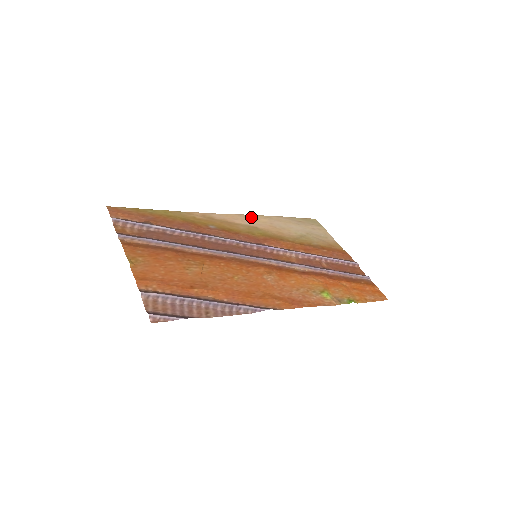
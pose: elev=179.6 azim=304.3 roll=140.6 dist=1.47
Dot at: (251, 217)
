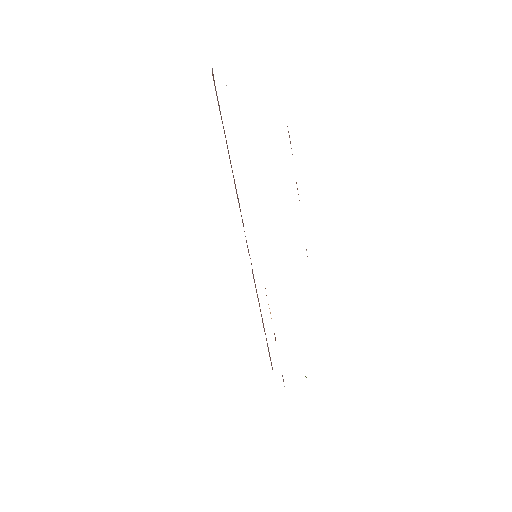
Dot at: occluded
